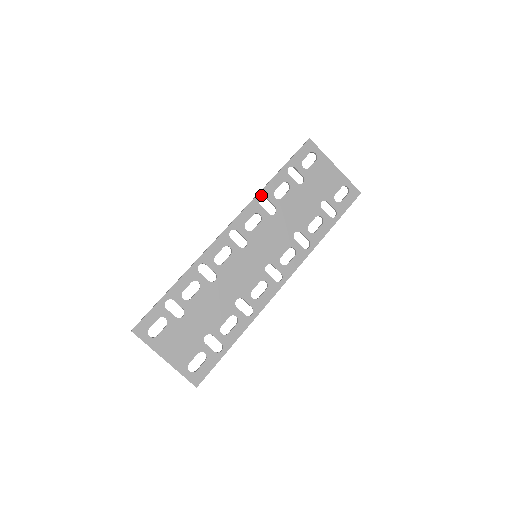
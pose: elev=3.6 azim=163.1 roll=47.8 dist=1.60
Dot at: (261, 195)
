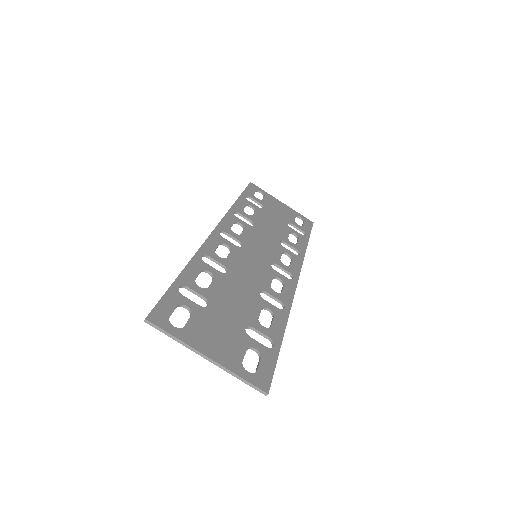
Dot at: (233, 210)
